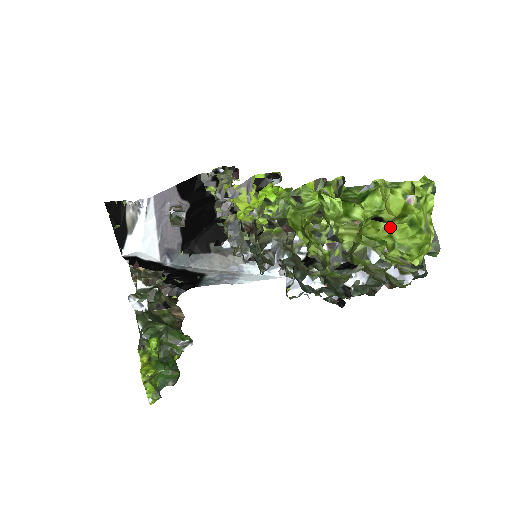
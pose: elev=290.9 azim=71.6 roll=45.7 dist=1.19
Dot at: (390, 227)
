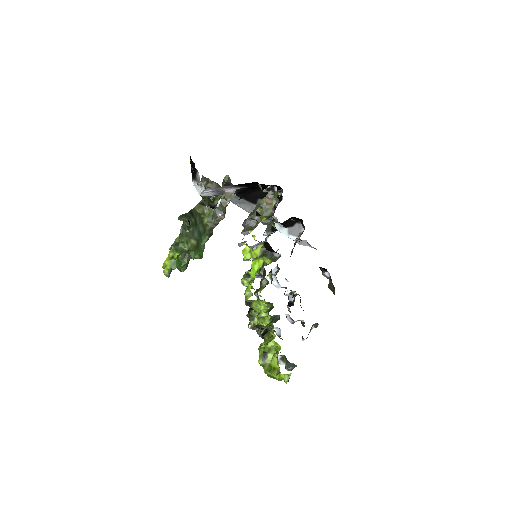
Dot at: (262, 366)
